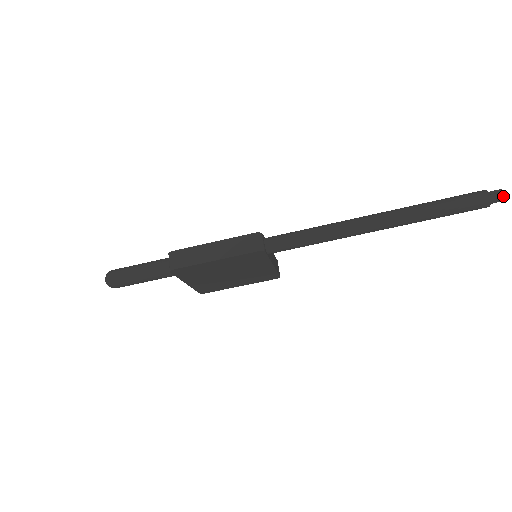
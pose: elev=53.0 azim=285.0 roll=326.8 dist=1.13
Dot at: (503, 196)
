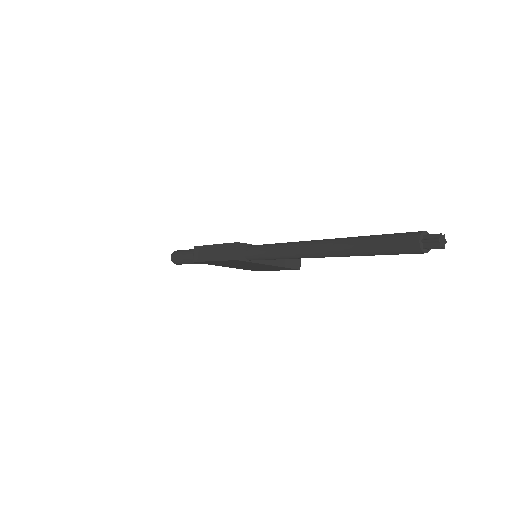
Dot at: (439, 244)
